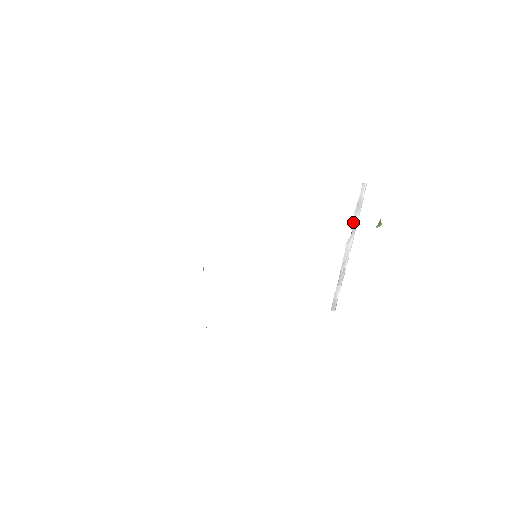
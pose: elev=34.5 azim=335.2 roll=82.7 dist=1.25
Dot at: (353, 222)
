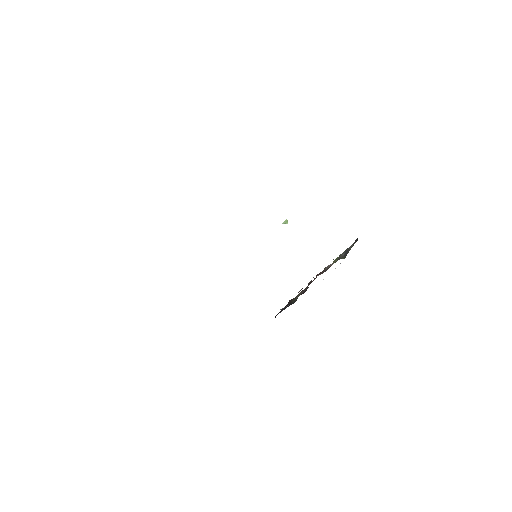
Dot at: occluded
